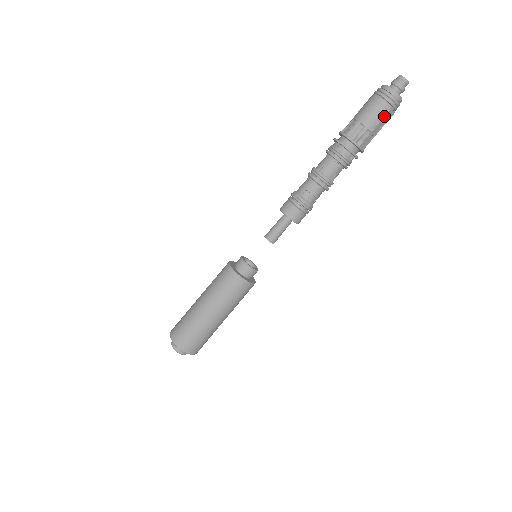
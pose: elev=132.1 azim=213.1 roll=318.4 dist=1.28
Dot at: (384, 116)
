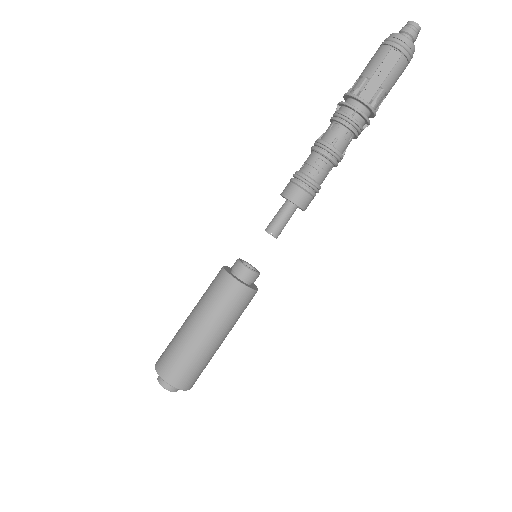
Dot at: (384, 58)
